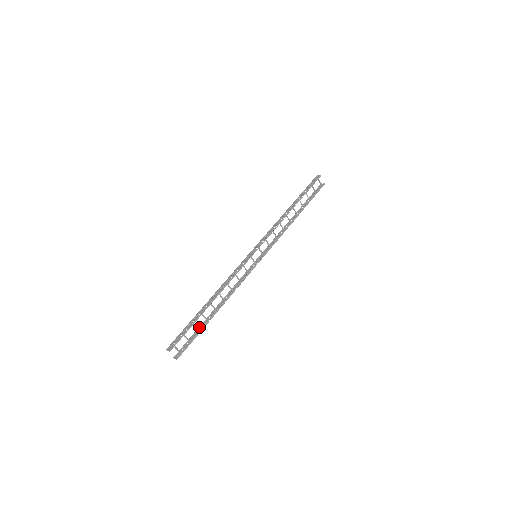
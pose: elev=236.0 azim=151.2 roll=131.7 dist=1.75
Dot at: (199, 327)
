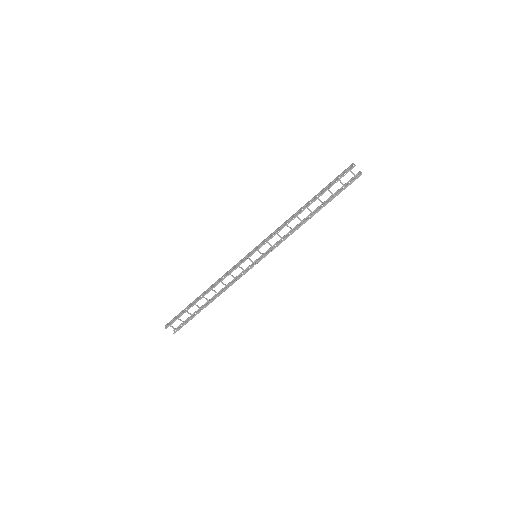
Dot at: (196, 311)
